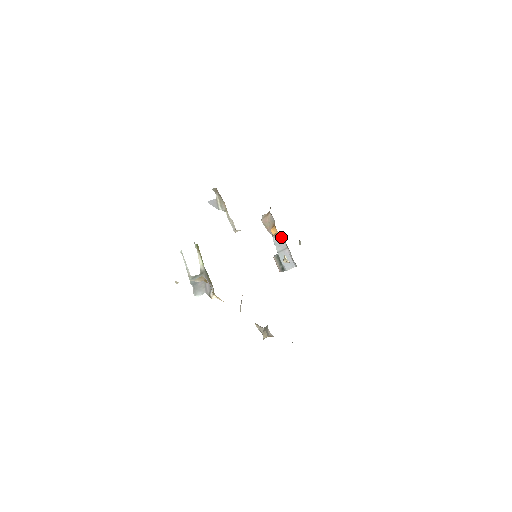
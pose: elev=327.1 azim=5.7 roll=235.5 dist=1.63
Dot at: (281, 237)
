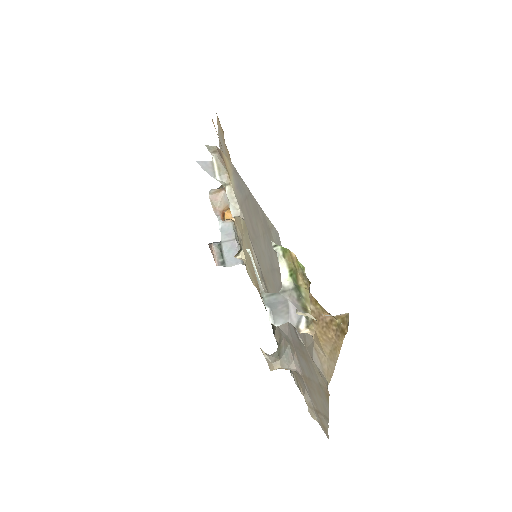
Dot at: (231, 224)
